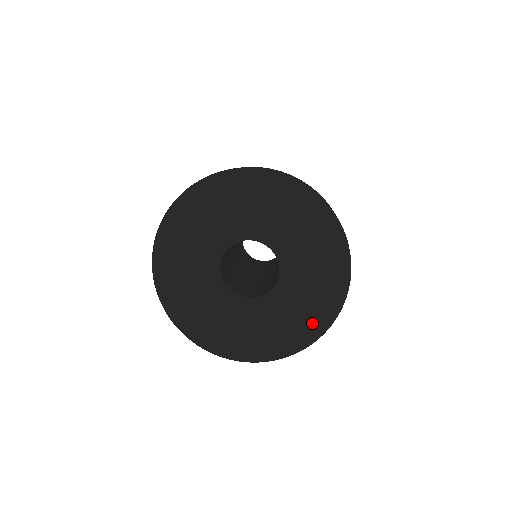
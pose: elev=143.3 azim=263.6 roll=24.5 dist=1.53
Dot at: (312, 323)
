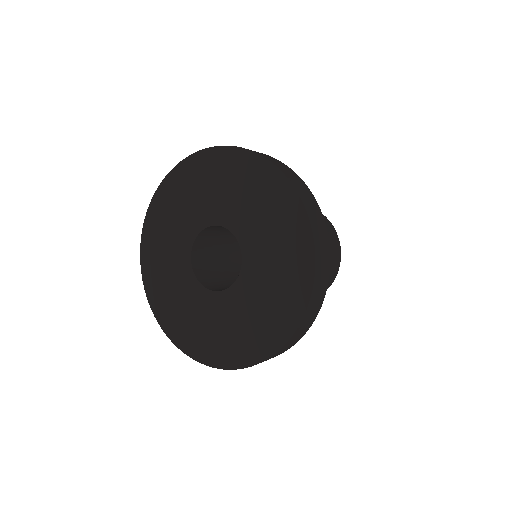
Dot at: (222, 351)
